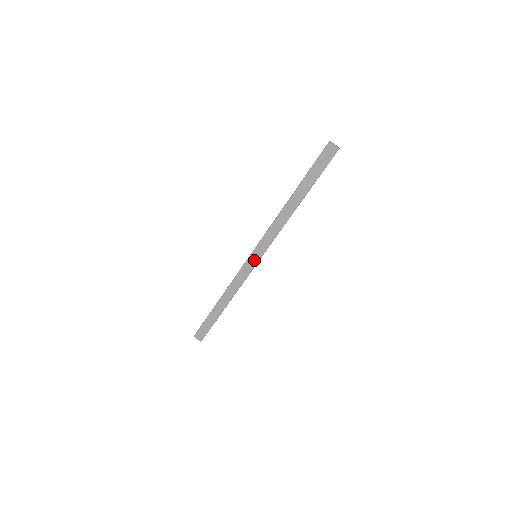
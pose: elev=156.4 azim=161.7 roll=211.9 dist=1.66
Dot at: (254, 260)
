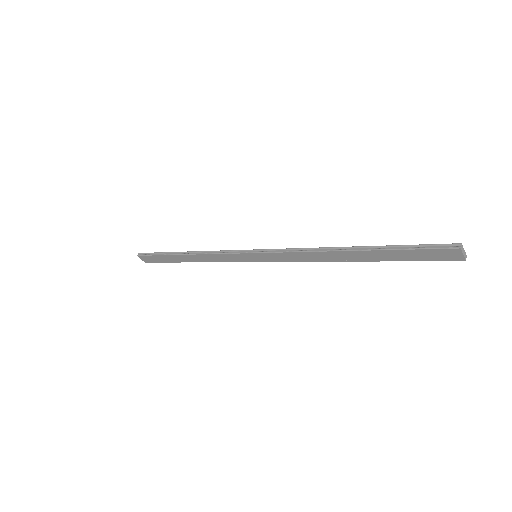
Dot at: (251, 258)
